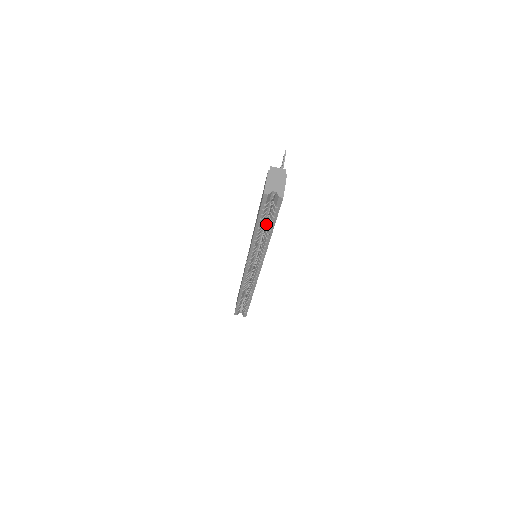
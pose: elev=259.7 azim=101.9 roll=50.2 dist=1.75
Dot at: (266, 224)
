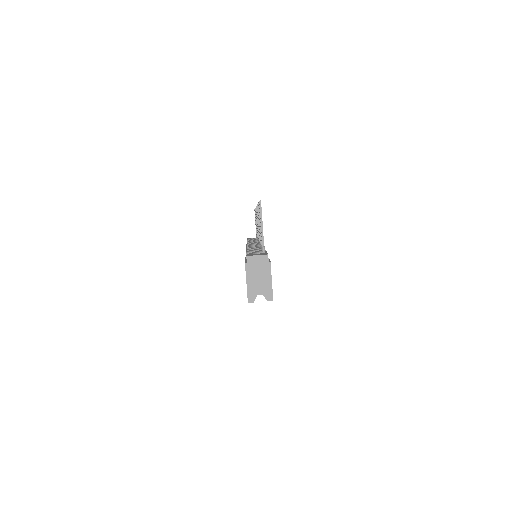
Dot at: occluded
